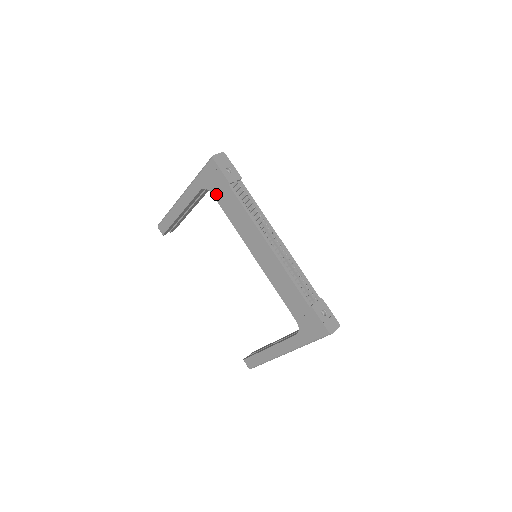
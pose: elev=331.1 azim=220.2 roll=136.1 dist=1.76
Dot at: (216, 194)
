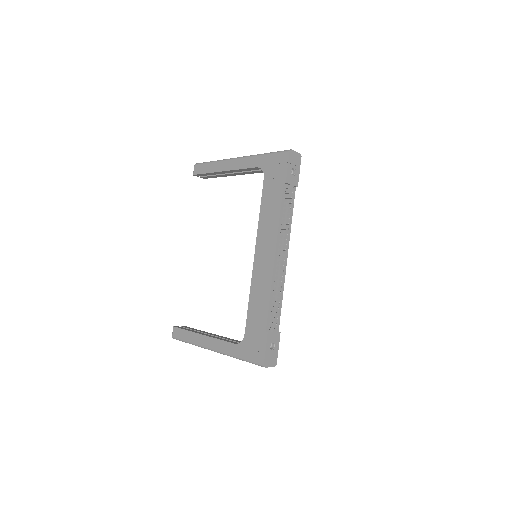
Dot at: (267, 181)
